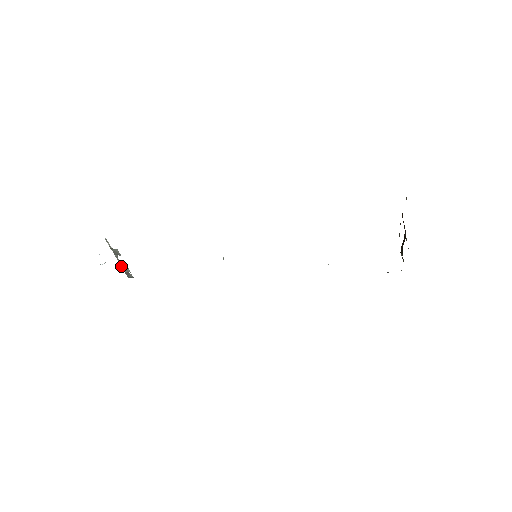
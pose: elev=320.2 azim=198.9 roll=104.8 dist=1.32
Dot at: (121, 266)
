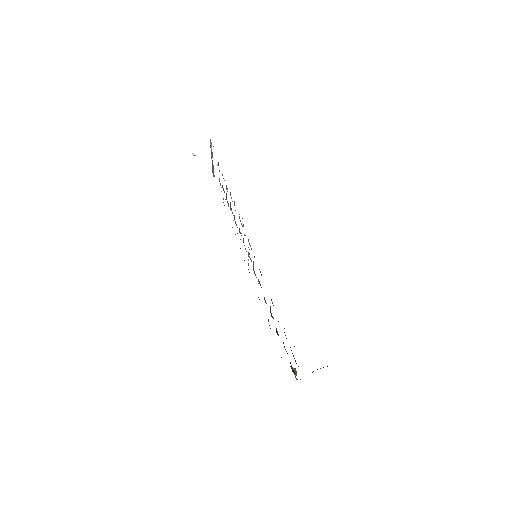
Dot at: (212, 164)
